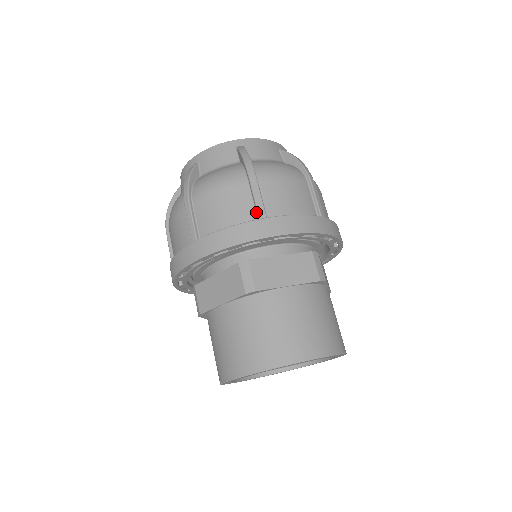
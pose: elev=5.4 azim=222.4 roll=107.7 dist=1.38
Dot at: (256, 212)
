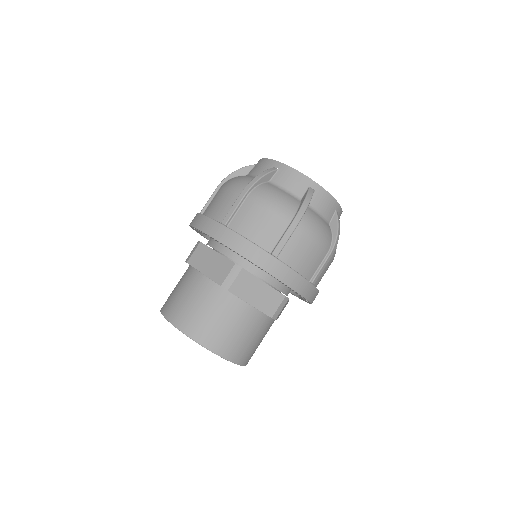
Dot at: (275, 247)
